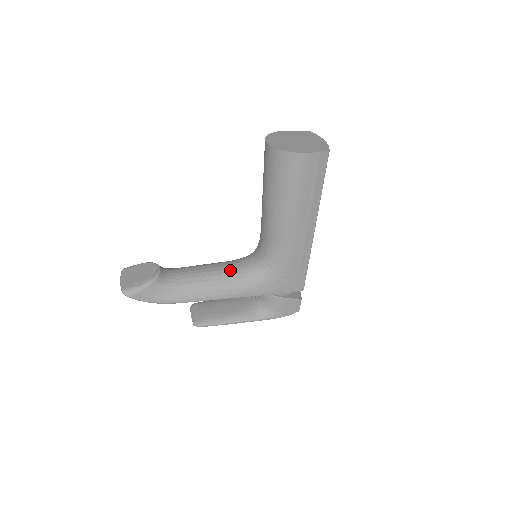
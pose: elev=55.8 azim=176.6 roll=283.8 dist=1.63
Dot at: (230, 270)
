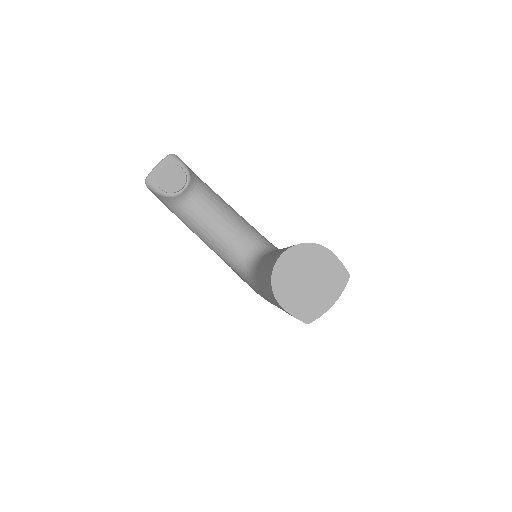
Dot at: (230, 242)
